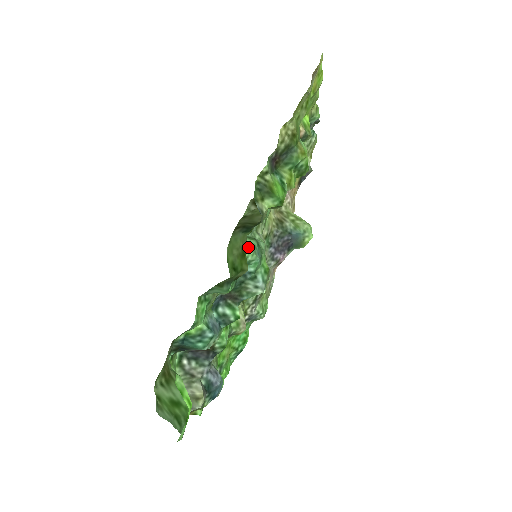
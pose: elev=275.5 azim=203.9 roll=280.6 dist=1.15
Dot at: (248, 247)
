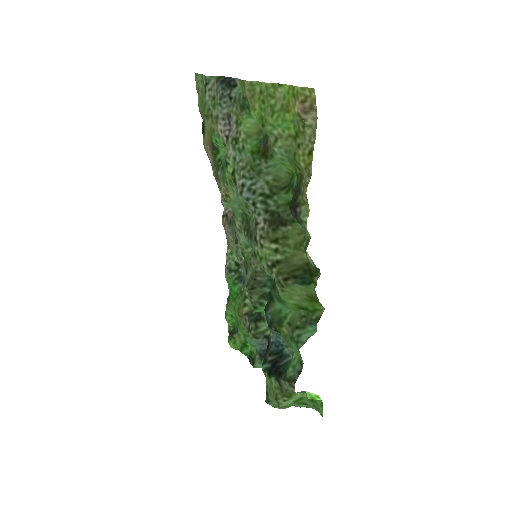
Dot at: occluded
